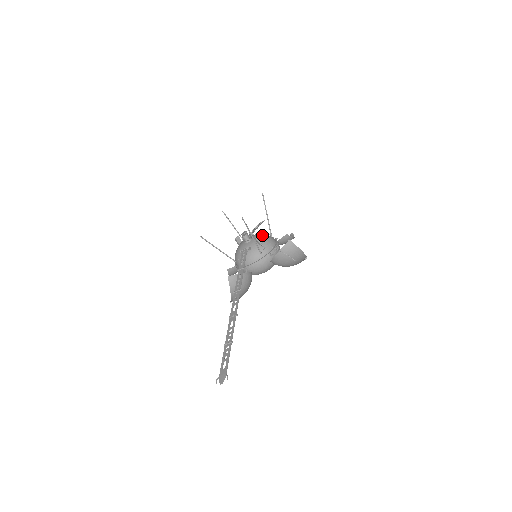
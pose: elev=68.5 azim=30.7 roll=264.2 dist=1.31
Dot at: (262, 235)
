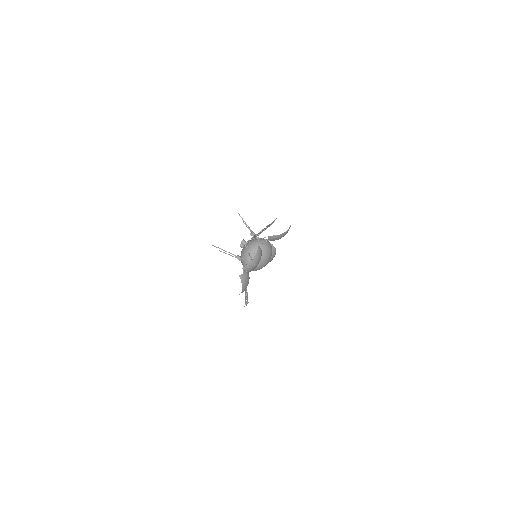
Dot at: occluded
